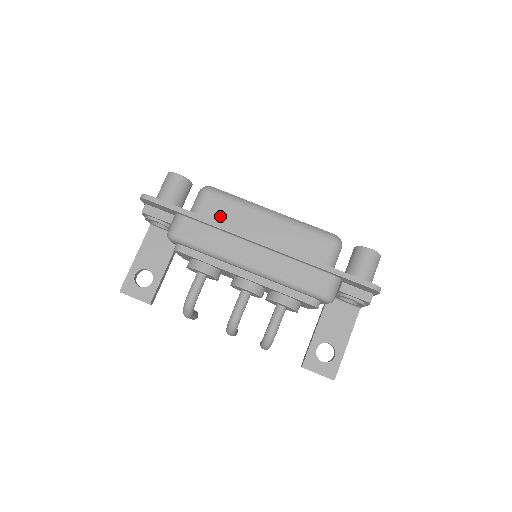
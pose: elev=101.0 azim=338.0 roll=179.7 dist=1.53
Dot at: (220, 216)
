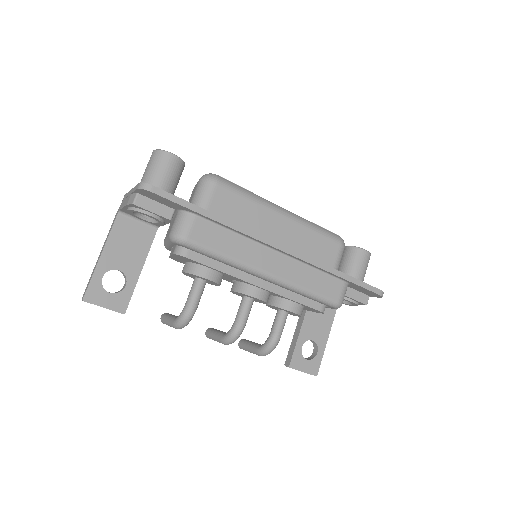
Dot at: (232, 214)
